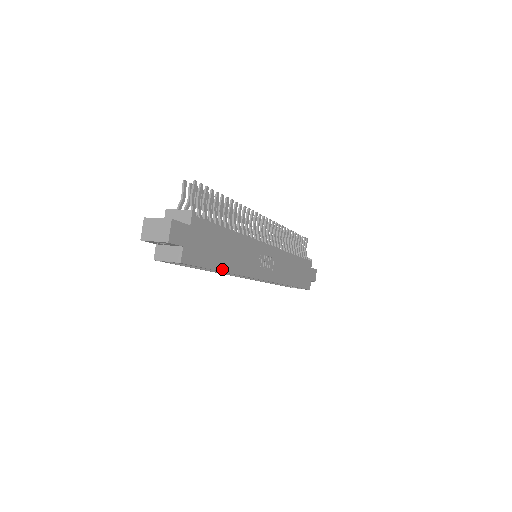
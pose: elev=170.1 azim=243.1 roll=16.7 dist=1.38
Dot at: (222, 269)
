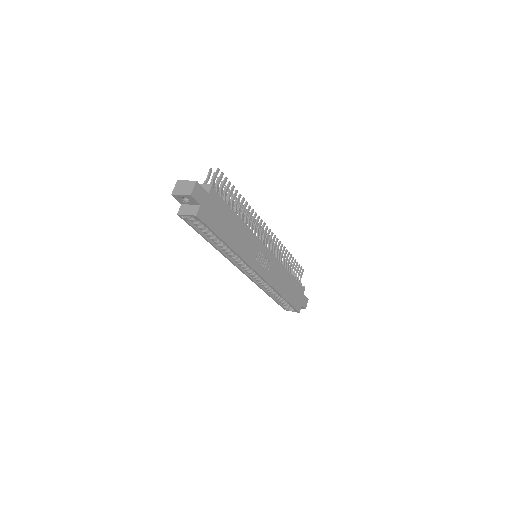
Dot at: (226, 241)
